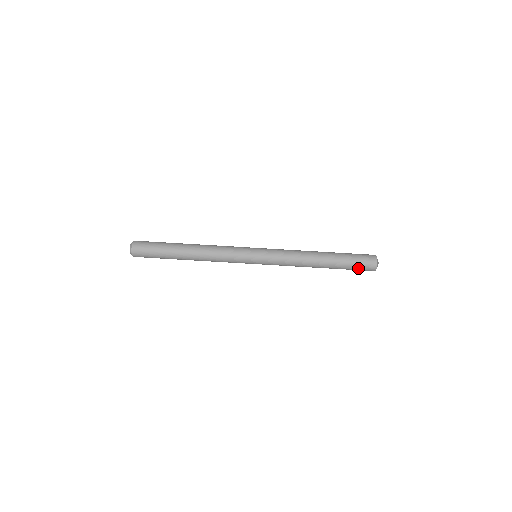
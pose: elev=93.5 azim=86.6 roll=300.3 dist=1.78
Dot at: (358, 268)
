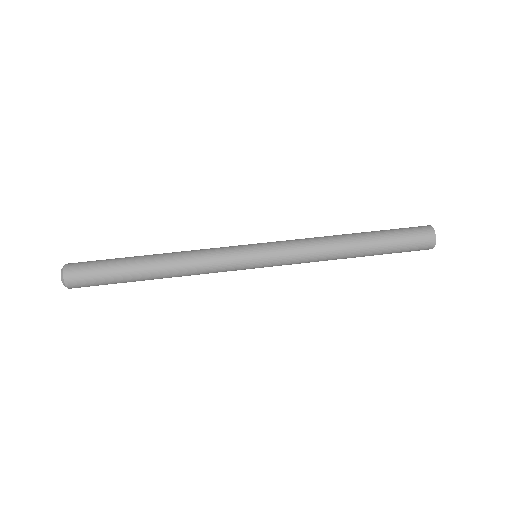
Dot at: (409, 248)
